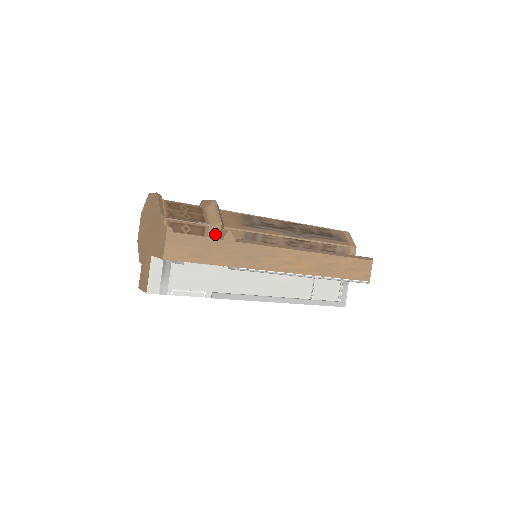
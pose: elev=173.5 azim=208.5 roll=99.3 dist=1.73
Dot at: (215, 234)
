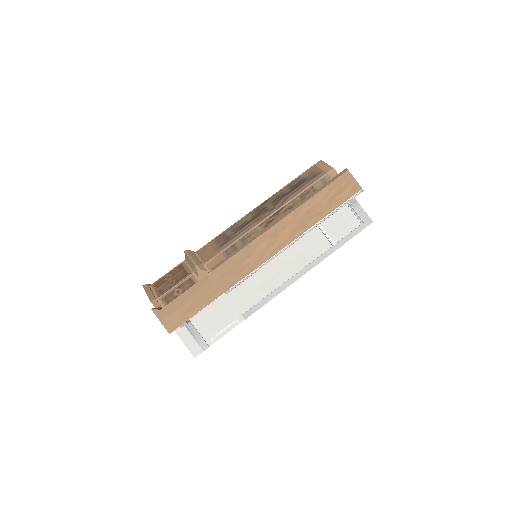
Dot at: occluded
